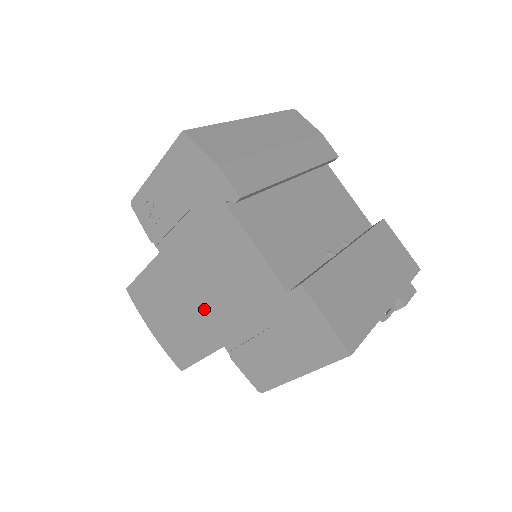
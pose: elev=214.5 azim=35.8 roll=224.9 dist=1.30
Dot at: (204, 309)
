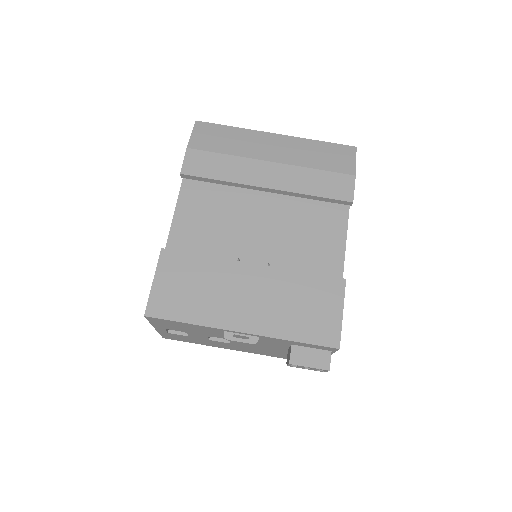
Dot at: occluded
